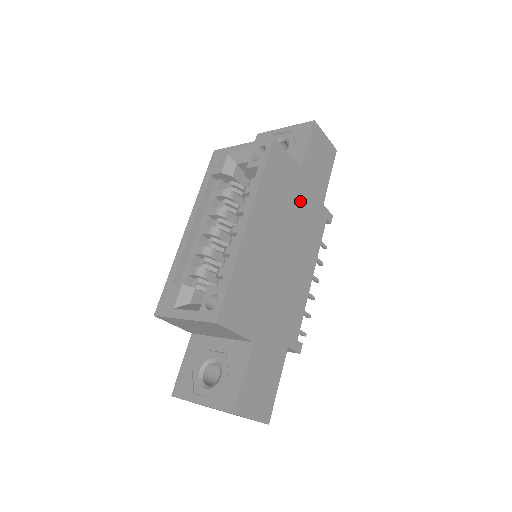
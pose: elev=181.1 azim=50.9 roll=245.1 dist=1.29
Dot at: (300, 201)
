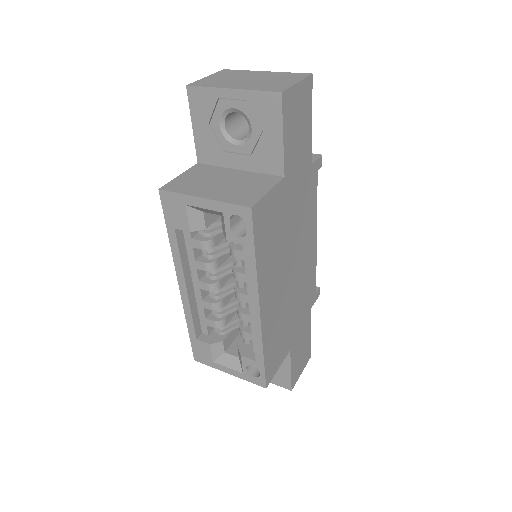
Dot at: (292, 207)
